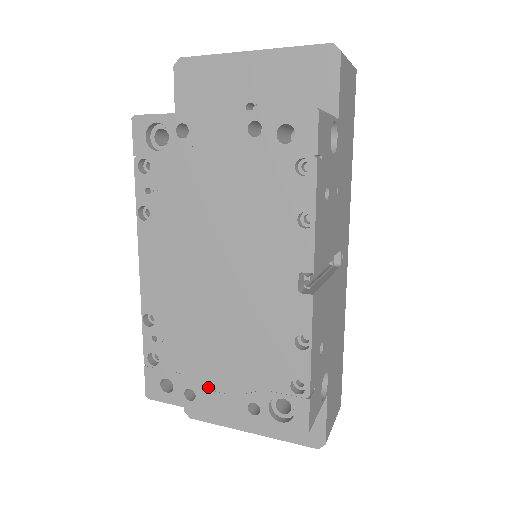
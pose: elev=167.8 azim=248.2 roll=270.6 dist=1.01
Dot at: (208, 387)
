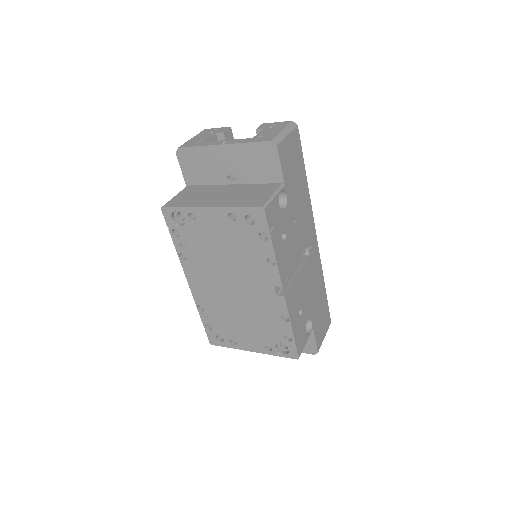
Dot at: (242, 339)
